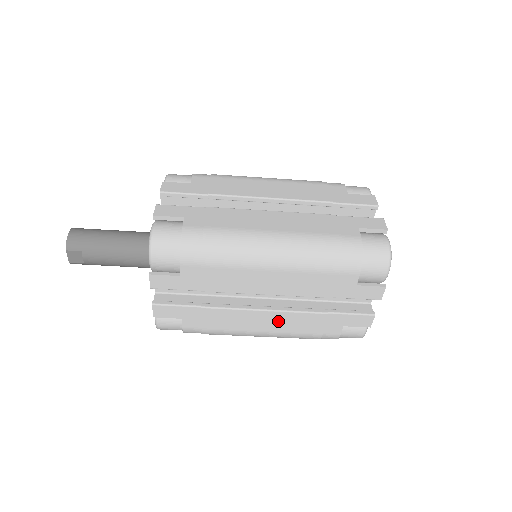
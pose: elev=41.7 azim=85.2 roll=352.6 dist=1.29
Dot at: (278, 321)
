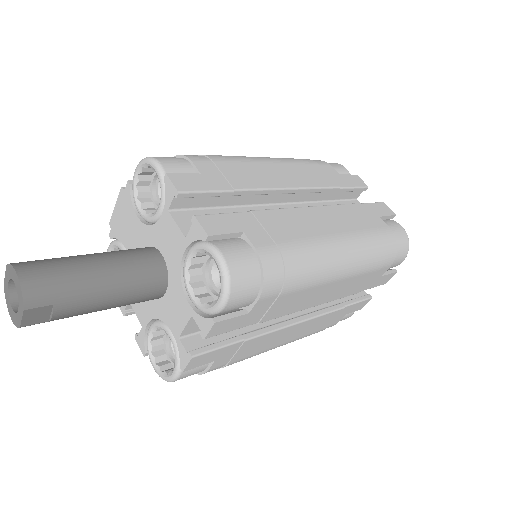
Dot at: (303, 329)
